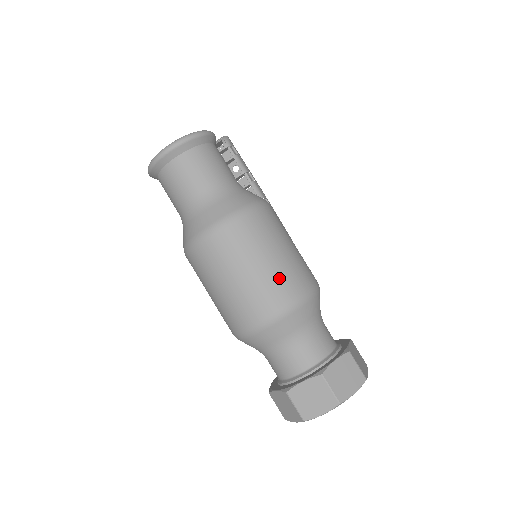
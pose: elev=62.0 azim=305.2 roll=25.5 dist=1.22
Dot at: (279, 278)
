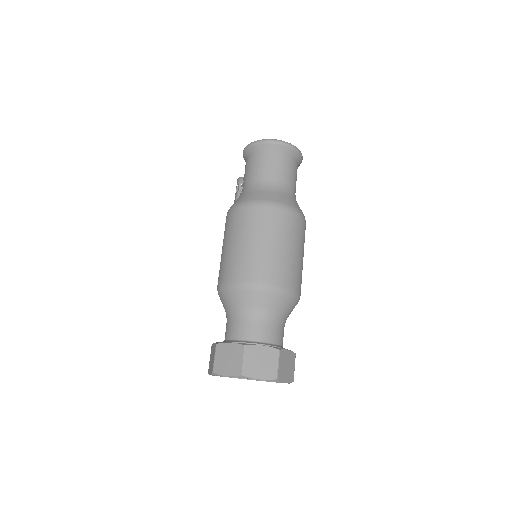
Dot at: (295, 268)
